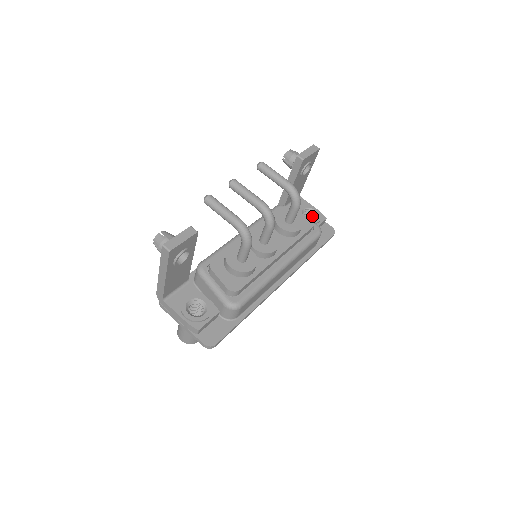
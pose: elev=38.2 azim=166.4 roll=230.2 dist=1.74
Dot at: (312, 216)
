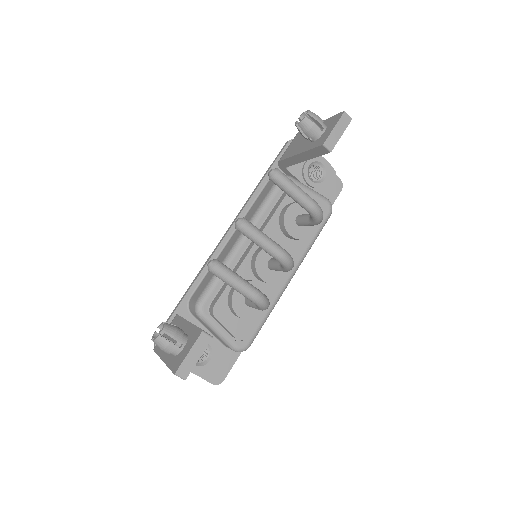
Dot at: (318, 168)
